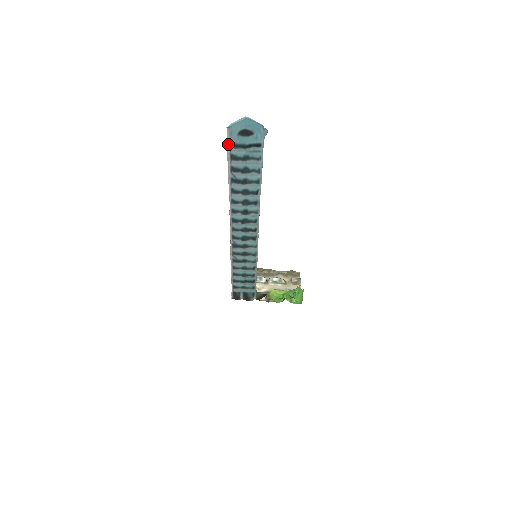
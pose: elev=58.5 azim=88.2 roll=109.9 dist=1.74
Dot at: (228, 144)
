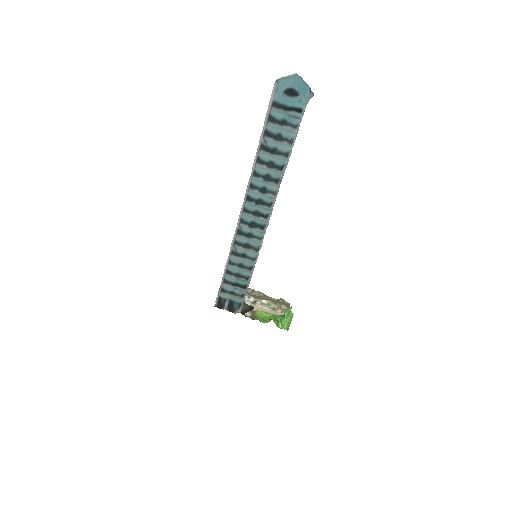
Dot at: (271, 101)
